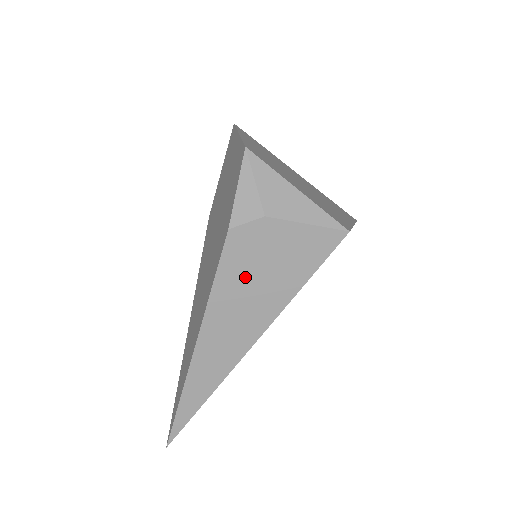
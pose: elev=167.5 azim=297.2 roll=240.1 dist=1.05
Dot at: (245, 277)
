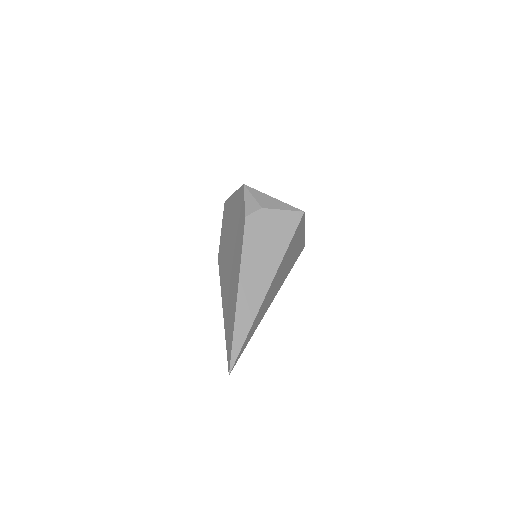
Dot at: (258, 243)
